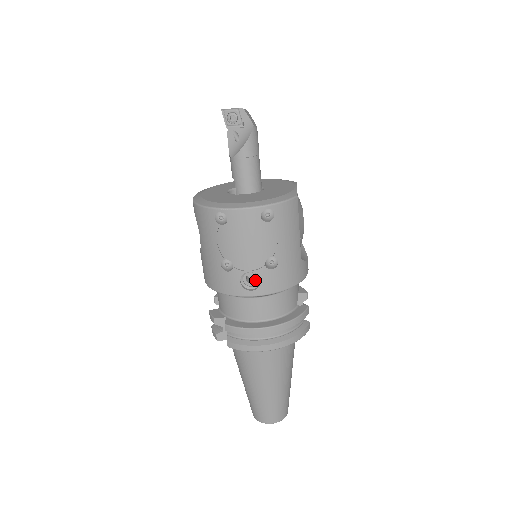
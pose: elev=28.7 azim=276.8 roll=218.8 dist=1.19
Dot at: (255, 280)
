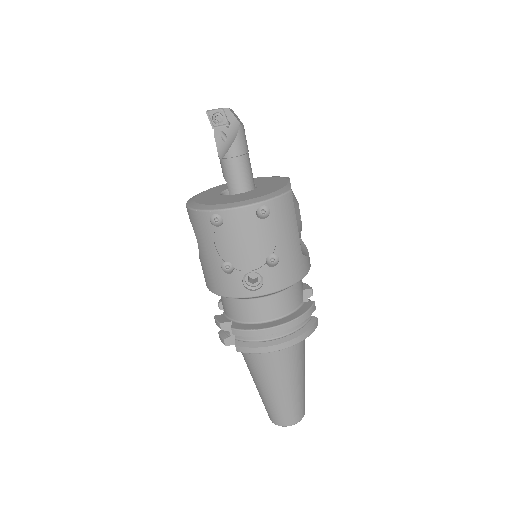
Dot at: (257, 280)
